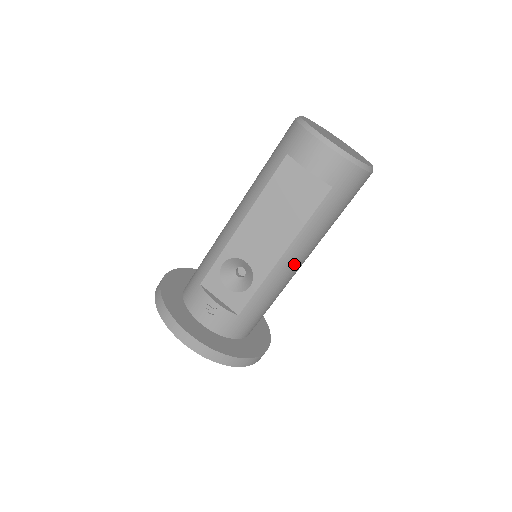
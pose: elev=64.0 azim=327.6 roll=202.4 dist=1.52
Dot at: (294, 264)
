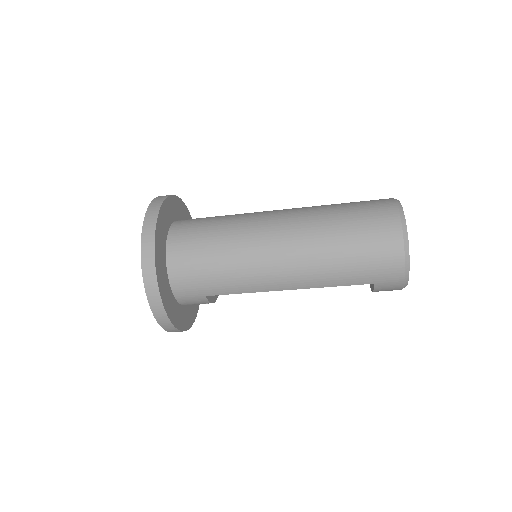
Dot at: occluded
